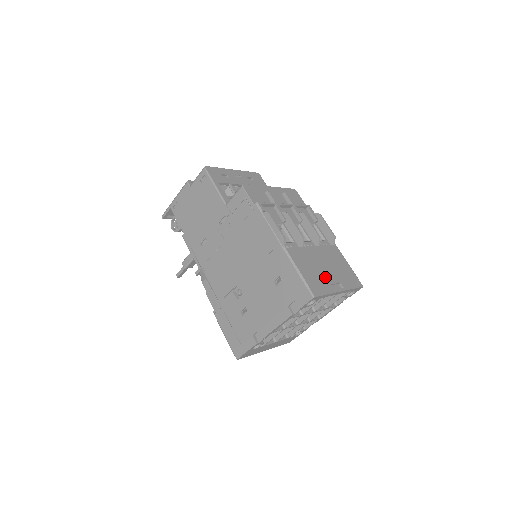
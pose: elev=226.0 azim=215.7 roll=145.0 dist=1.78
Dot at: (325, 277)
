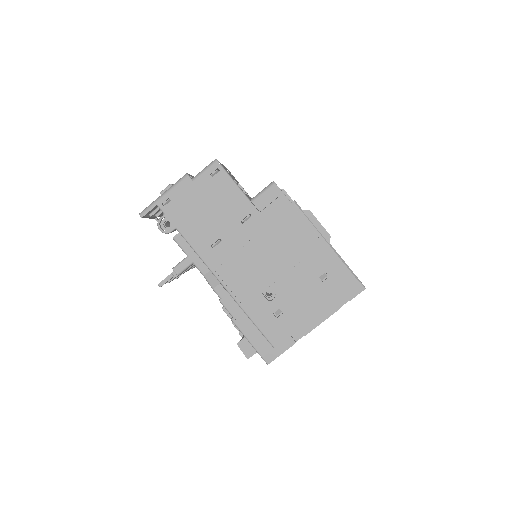
Dot at: occluded
